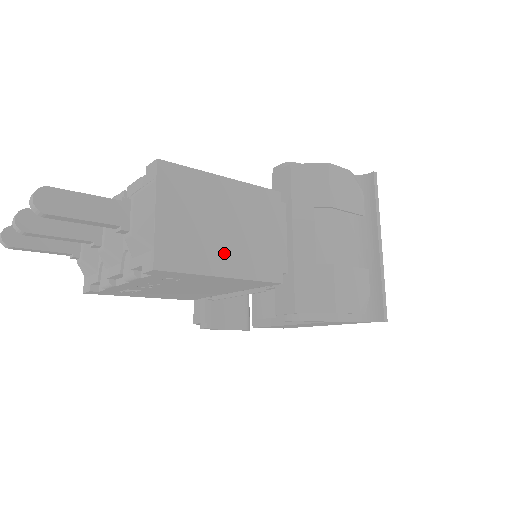
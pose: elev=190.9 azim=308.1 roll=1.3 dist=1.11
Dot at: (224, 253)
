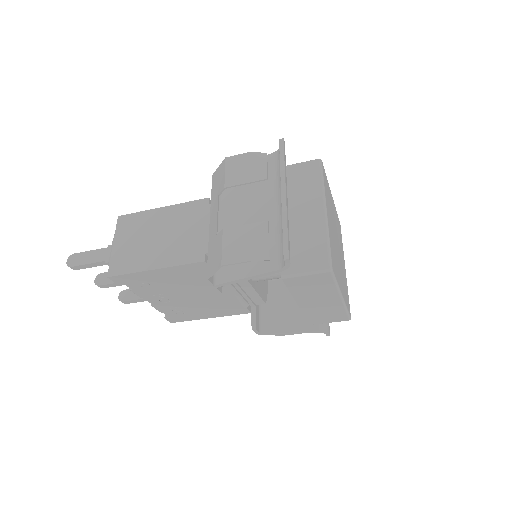
Dot at: (156, 254)
